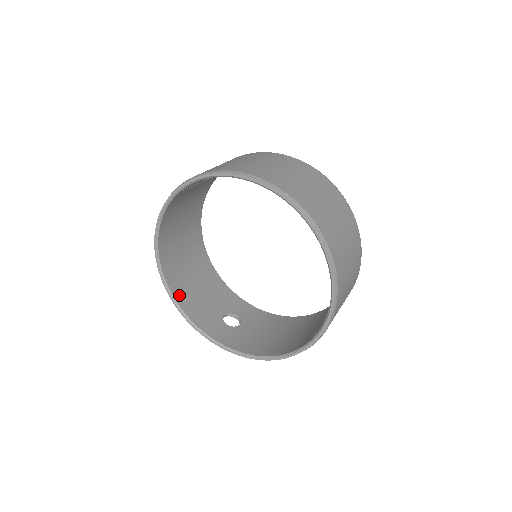
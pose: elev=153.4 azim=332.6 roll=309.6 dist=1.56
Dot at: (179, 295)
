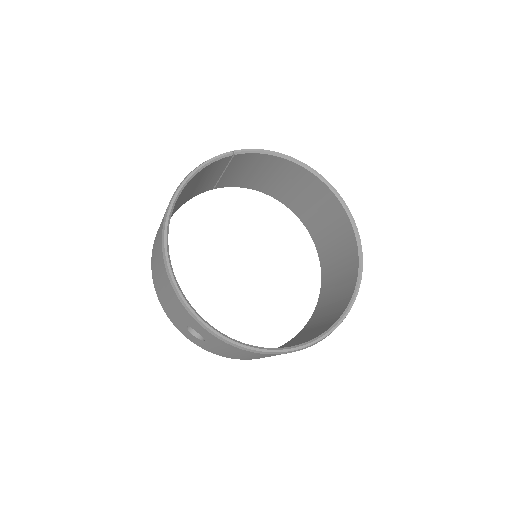
Dot at: occluded
